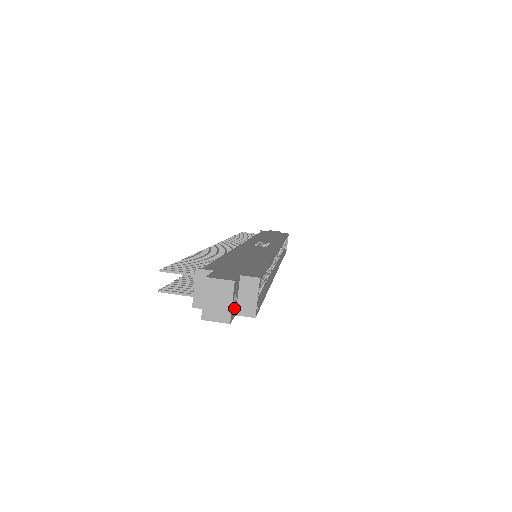
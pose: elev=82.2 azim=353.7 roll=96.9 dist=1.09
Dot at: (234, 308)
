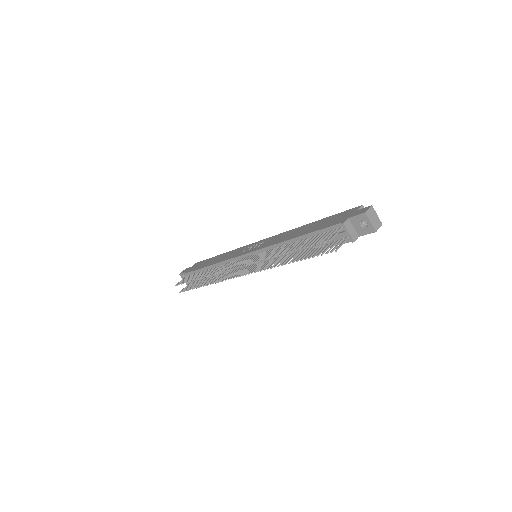
Dot at: occluded
